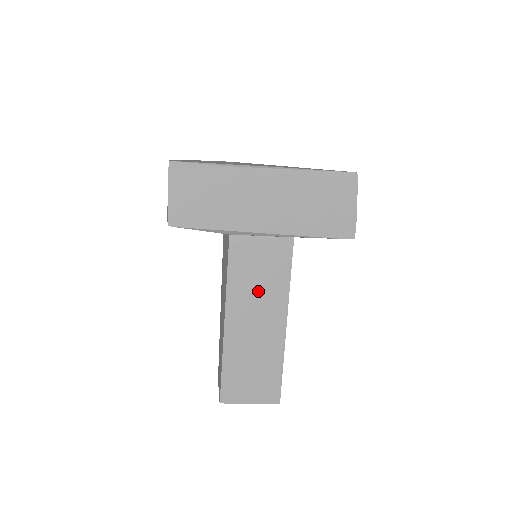
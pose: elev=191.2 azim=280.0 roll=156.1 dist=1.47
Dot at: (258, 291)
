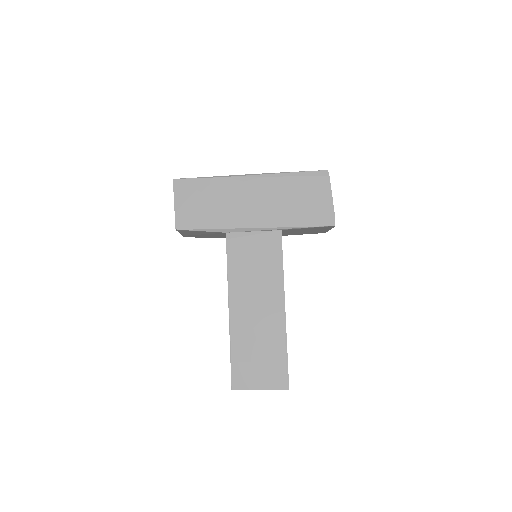
Dot at: (255, 280)
